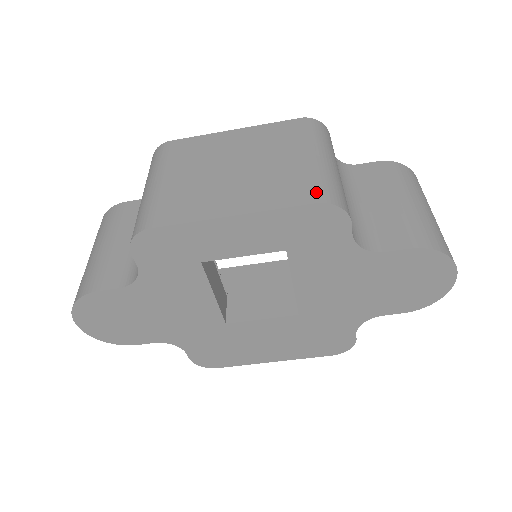
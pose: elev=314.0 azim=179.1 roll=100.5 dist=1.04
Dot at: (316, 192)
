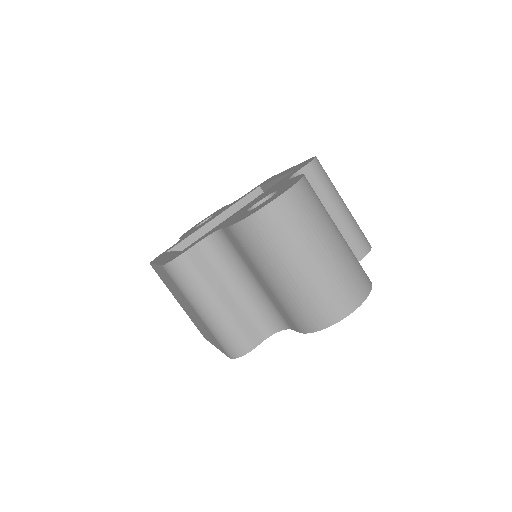
Dot at: (223, 350)
